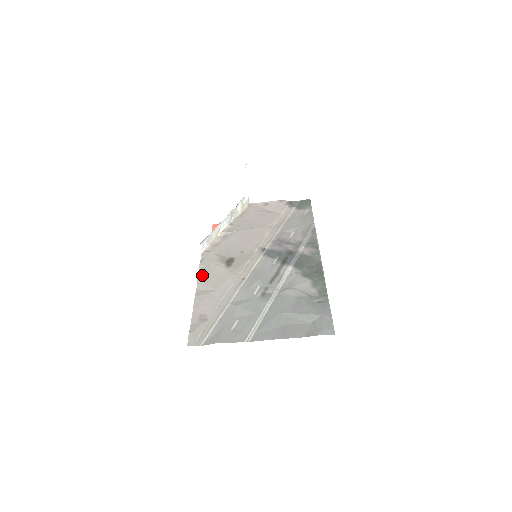
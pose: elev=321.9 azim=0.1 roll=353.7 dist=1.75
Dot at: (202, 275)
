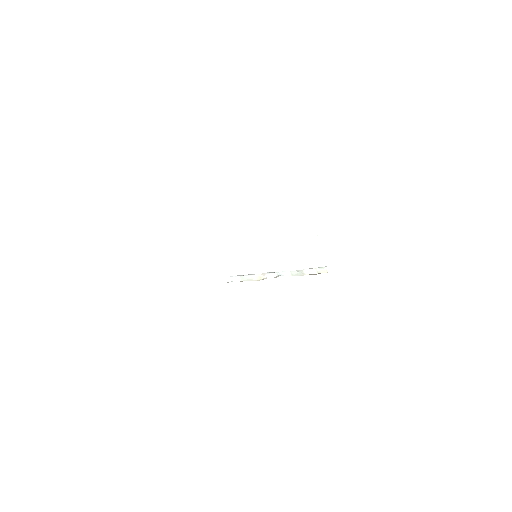
Dot at: occluded
